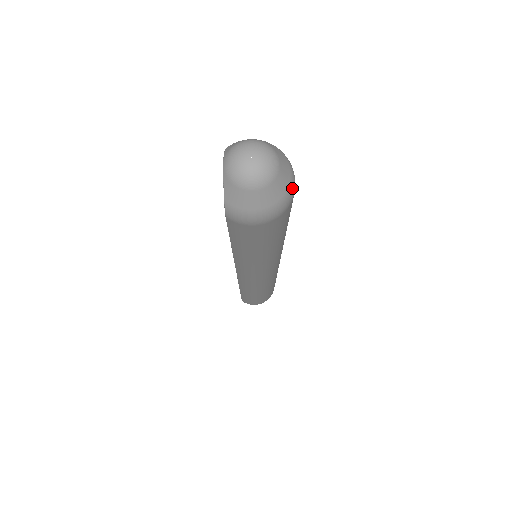
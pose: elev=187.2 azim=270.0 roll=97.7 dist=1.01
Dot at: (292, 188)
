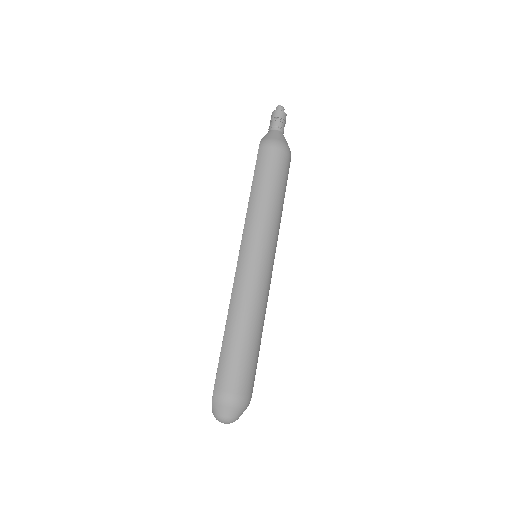
Dot at: occluded
